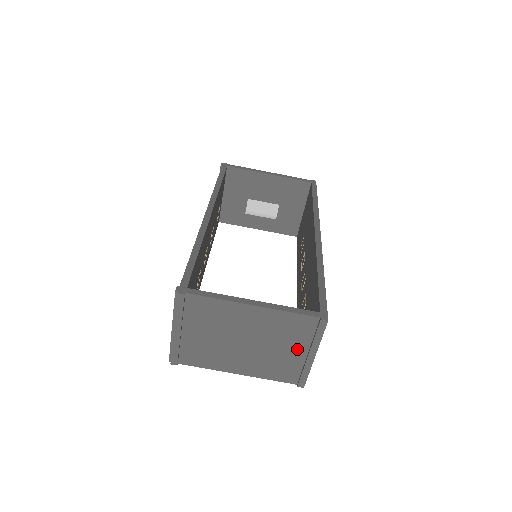
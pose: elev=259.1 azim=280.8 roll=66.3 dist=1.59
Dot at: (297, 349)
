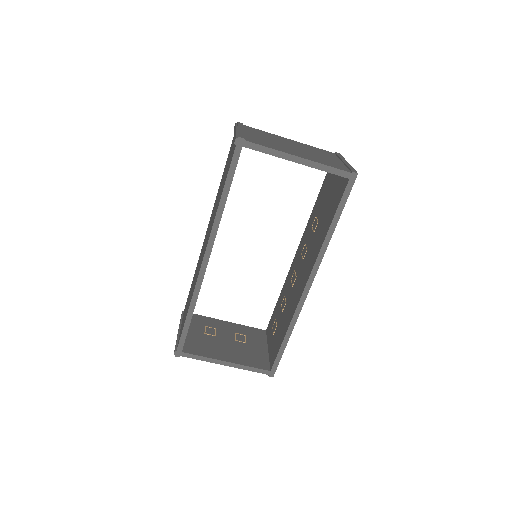
Dot at: occluded
